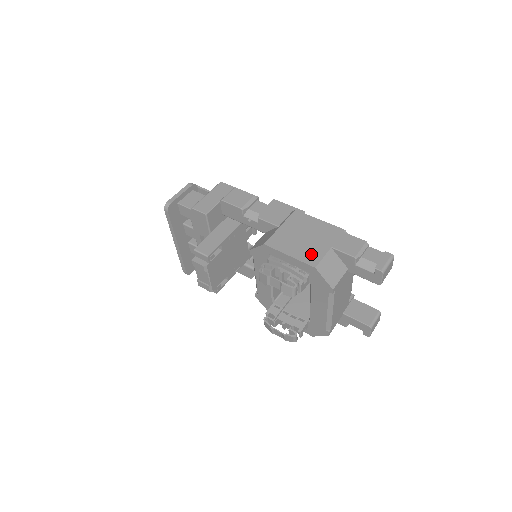
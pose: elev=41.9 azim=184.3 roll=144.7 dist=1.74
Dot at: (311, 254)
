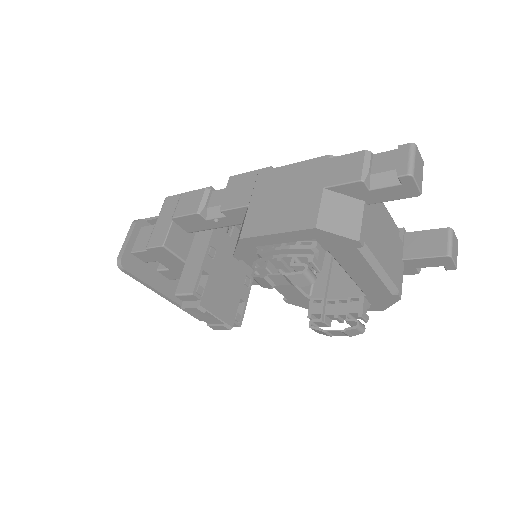
Dot at: (302, 214)
